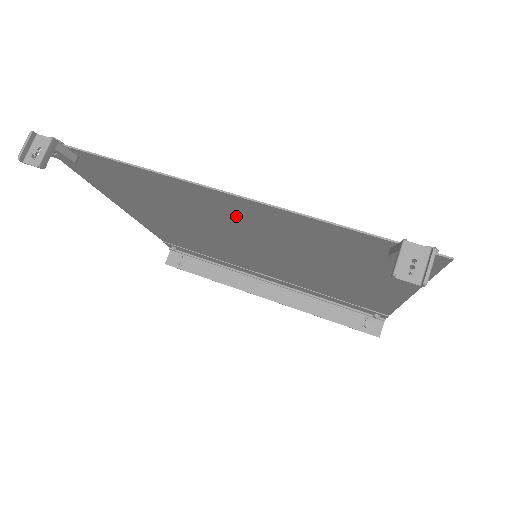
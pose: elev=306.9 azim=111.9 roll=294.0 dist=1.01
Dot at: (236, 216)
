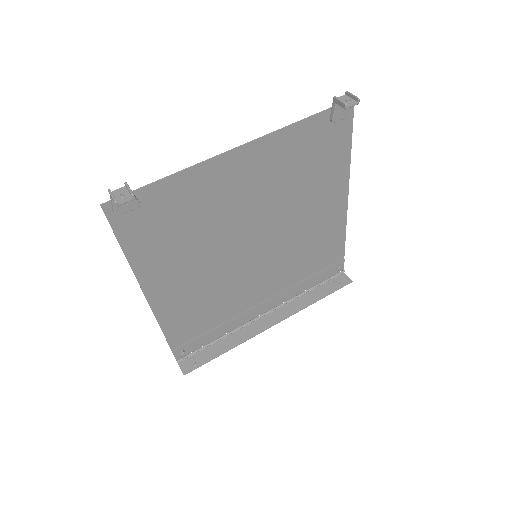
Dot at: (247, 182)
